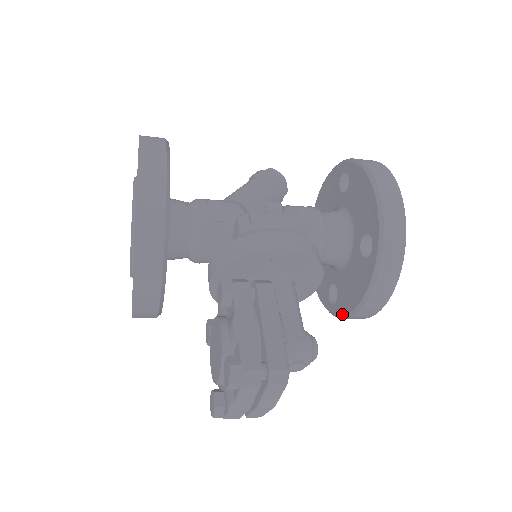
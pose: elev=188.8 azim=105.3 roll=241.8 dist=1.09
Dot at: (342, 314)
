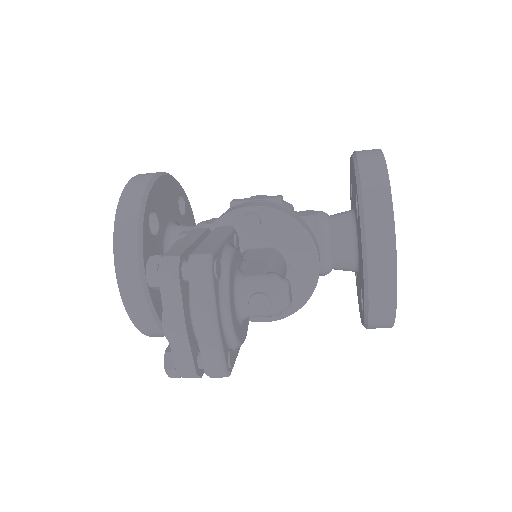
Dot at: occluded
